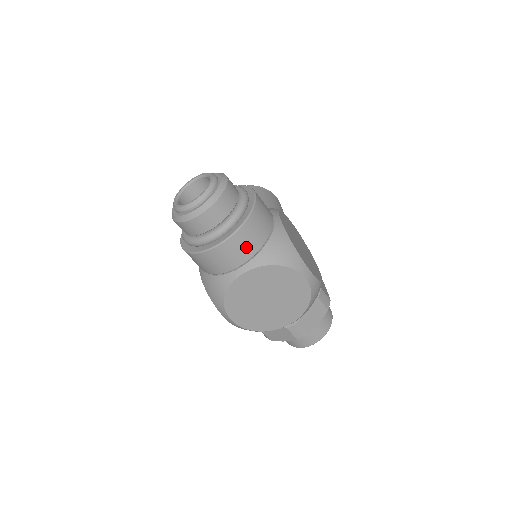
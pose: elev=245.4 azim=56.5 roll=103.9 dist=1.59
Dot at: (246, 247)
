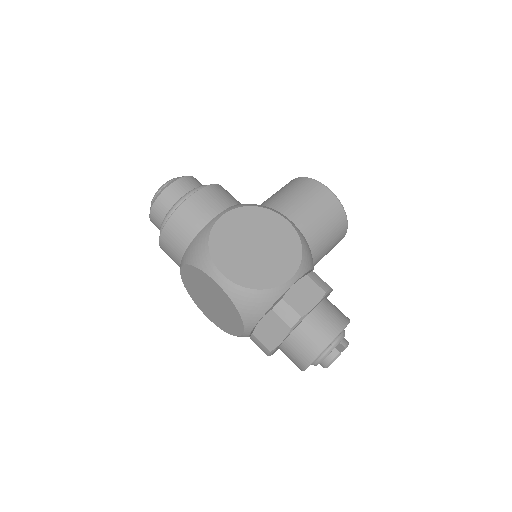
Dot at: (174, 245)
